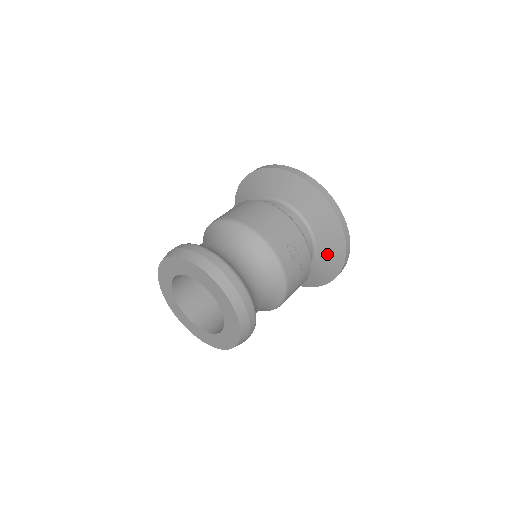
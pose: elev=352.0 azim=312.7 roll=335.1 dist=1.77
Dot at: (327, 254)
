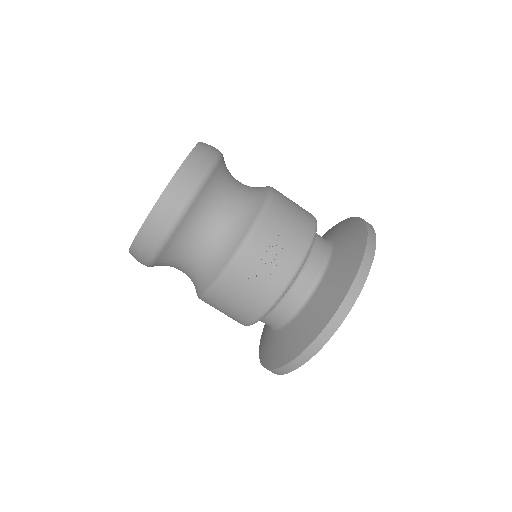
Dot at: (309, 318)
